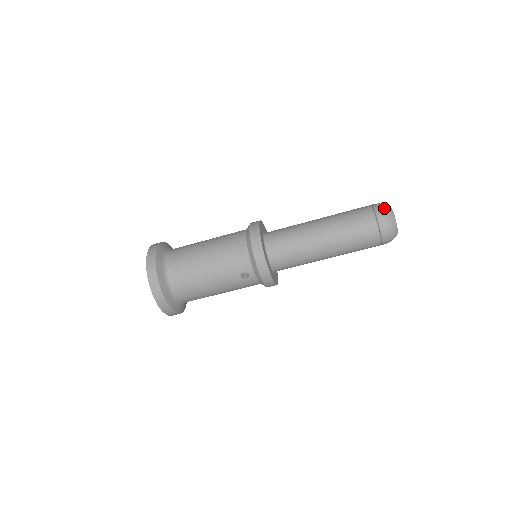
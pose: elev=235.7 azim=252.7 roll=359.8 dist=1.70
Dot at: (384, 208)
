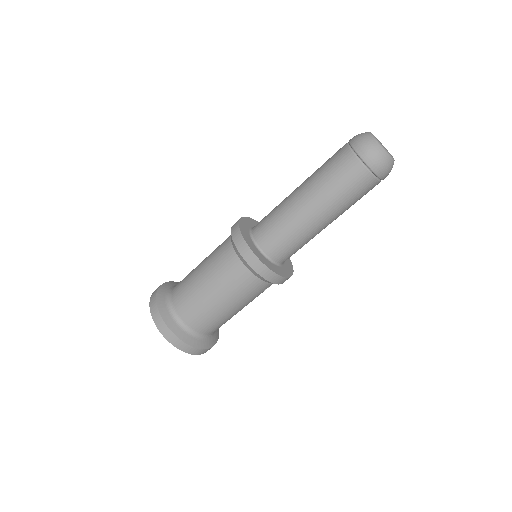
Dot at: (375, 155)
